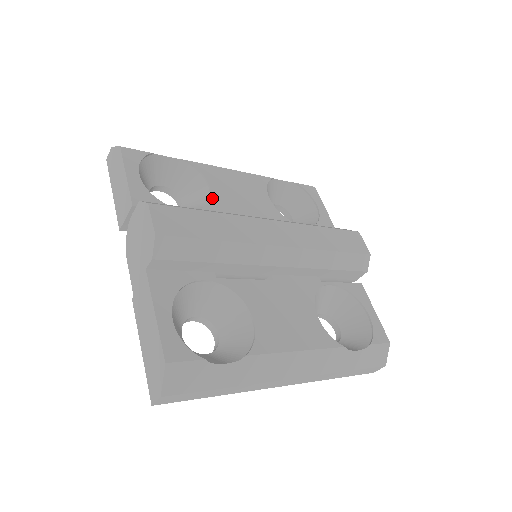
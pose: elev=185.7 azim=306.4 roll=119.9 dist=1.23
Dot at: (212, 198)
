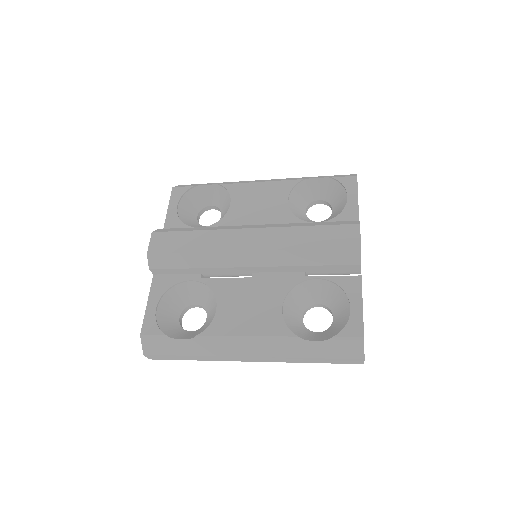
Dot at: (228, 213)
